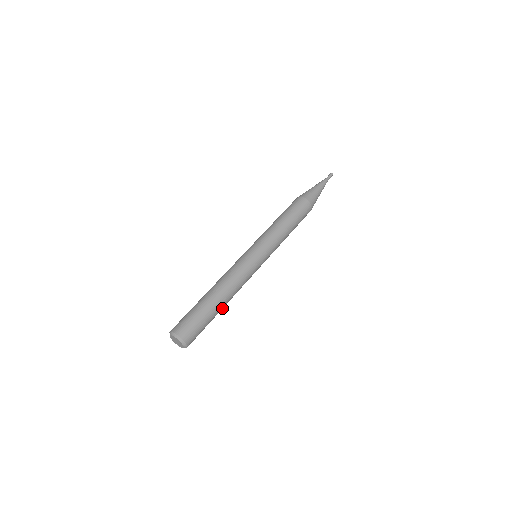
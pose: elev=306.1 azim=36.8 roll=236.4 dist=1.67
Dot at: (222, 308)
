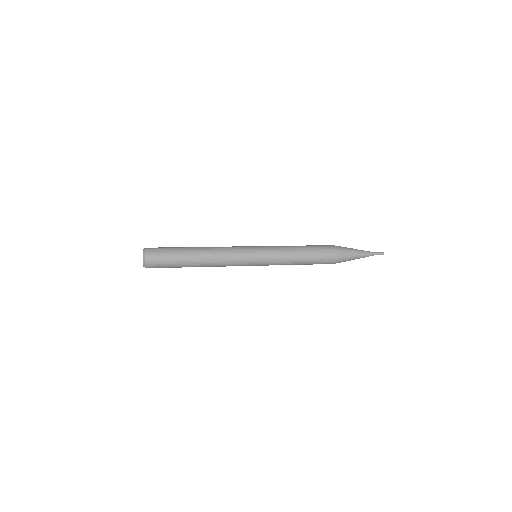
Dot at: (194, 265)
